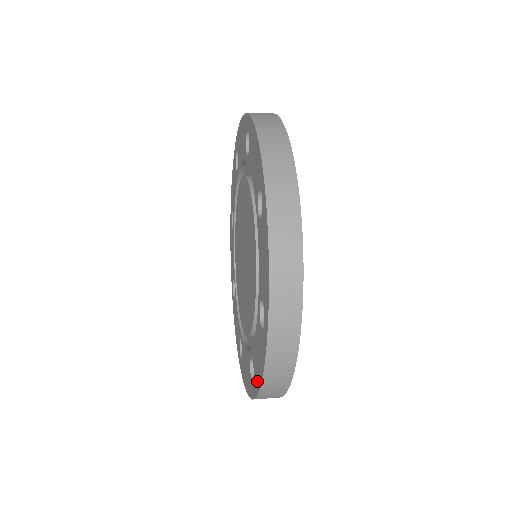
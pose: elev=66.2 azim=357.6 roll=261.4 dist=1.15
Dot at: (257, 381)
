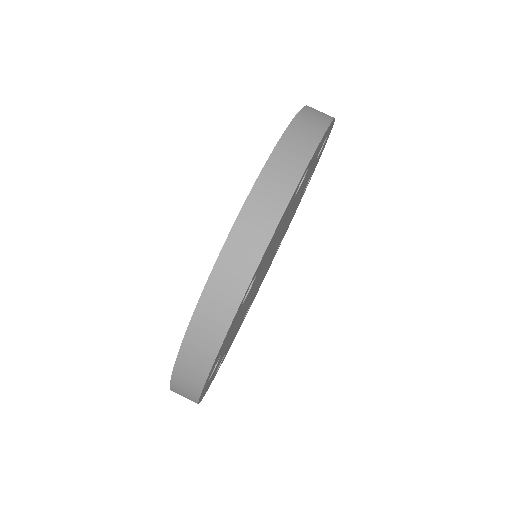
Dot at: occluded
